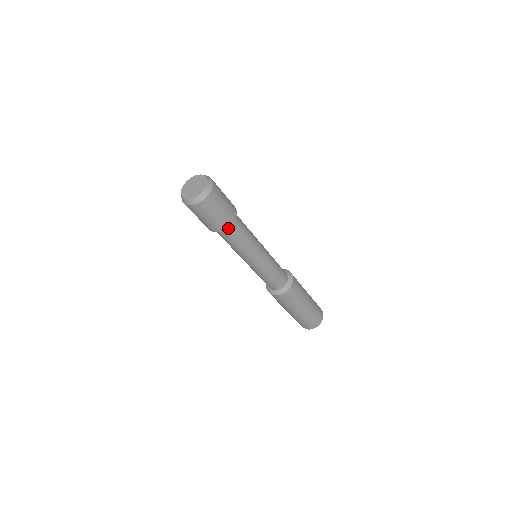
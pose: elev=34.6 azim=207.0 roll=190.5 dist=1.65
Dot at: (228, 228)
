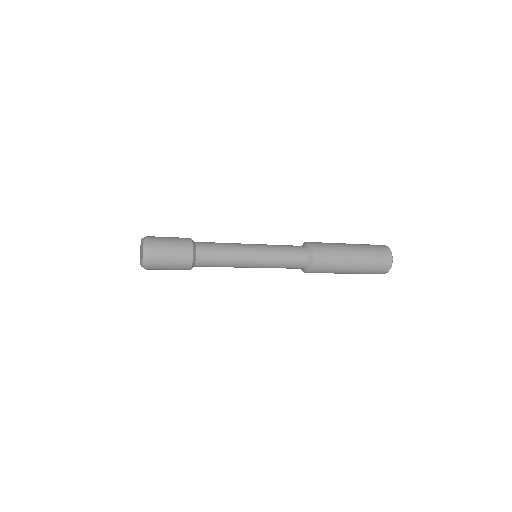
Dot at: (194, 266)
